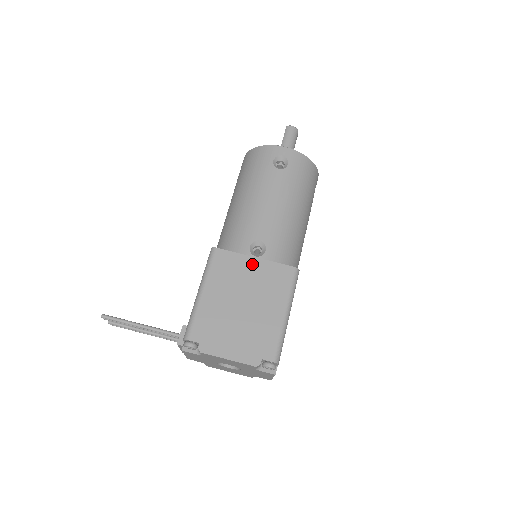
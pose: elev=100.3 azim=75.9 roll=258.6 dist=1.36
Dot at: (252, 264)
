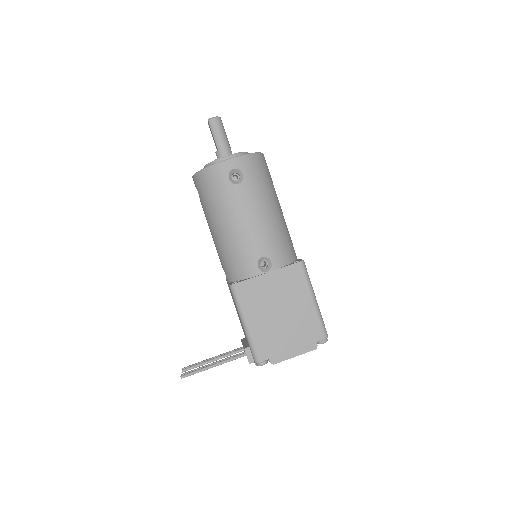
Dot at: (268, 279)
